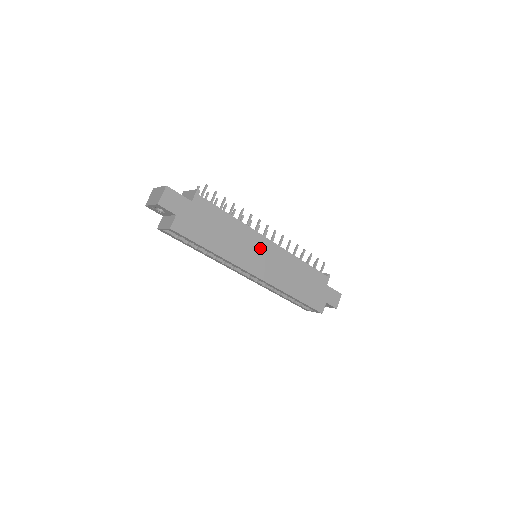
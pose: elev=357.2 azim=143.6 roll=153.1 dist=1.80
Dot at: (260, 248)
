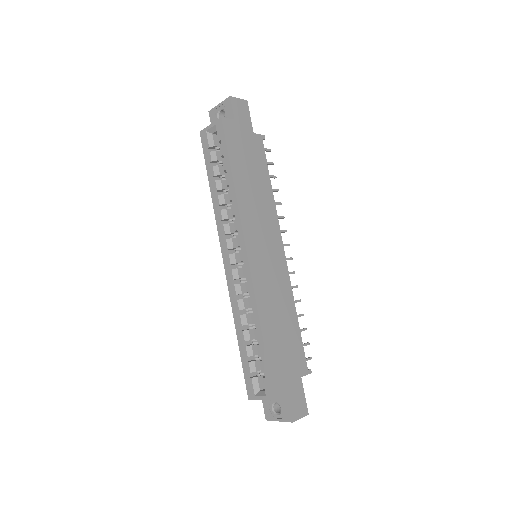
Dot at: (271, 241)
